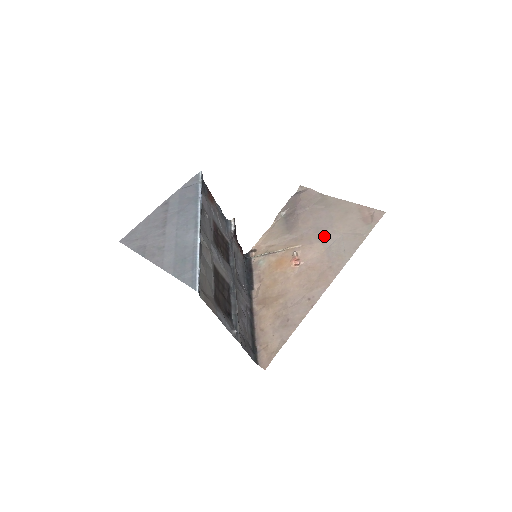
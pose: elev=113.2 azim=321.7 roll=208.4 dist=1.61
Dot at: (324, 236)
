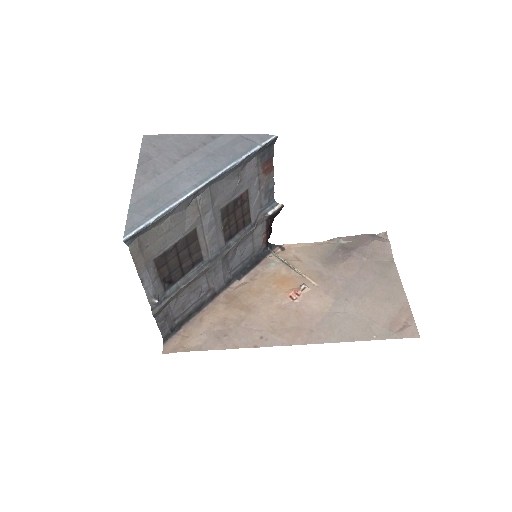
Dot at: (344, 298)
